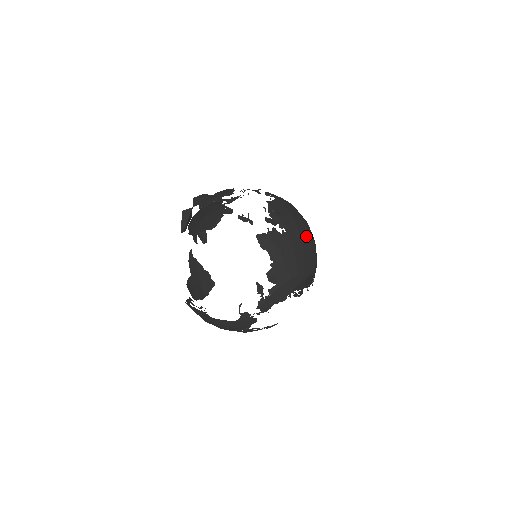
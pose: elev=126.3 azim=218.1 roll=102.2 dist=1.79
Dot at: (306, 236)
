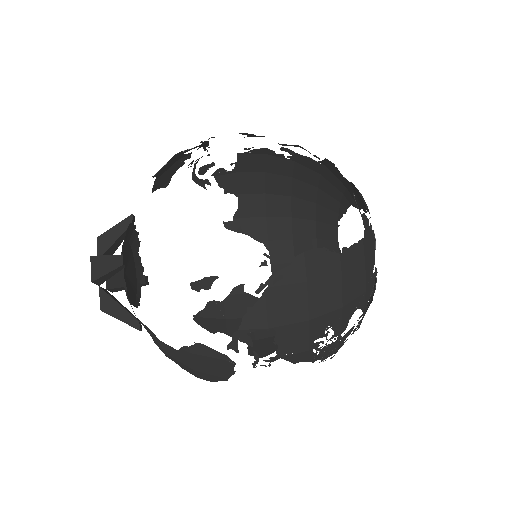
Dot at: (295, 191)
